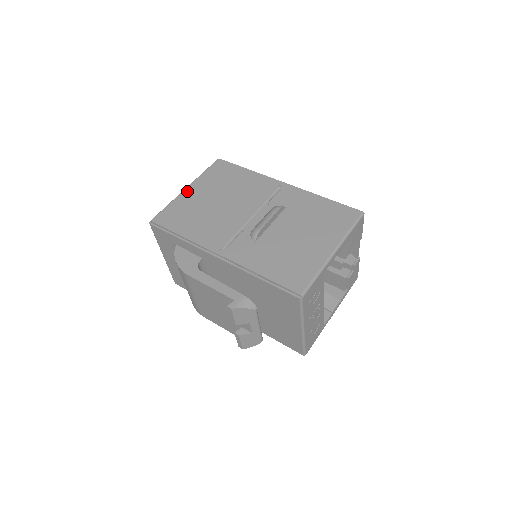
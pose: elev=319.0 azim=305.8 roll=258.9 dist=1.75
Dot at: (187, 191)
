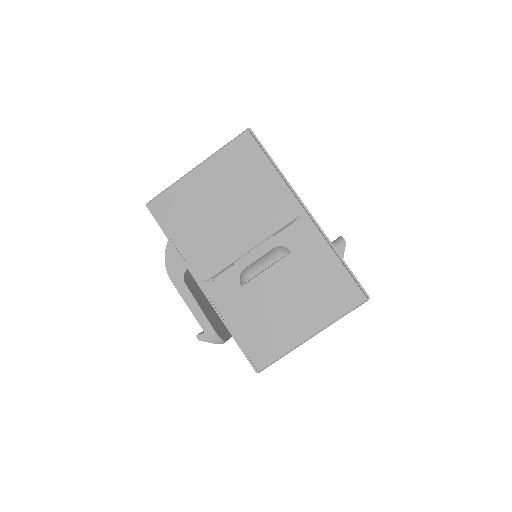
Dot at: (196, 173)
